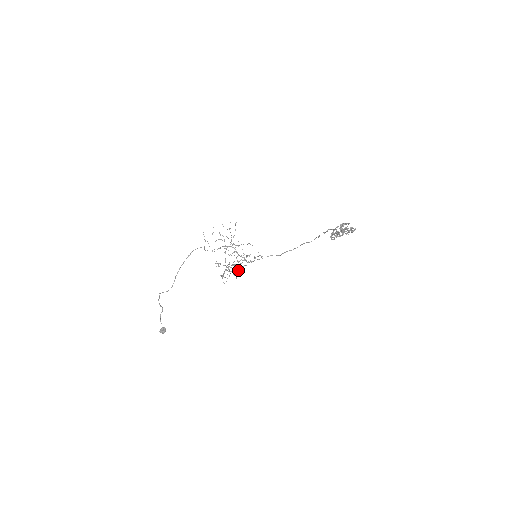
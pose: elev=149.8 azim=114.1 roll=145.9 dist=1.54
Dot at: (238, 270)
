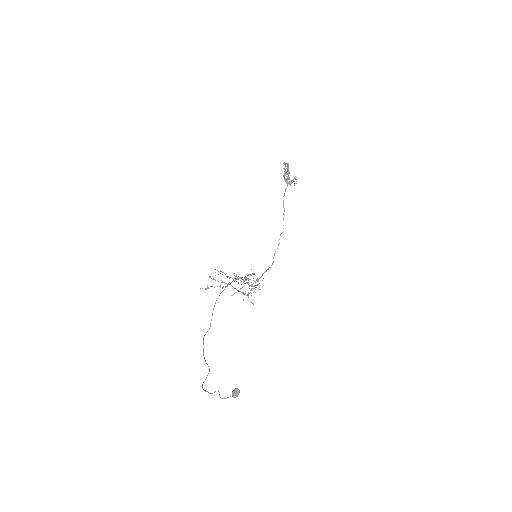
Dot at: (253, 286)
